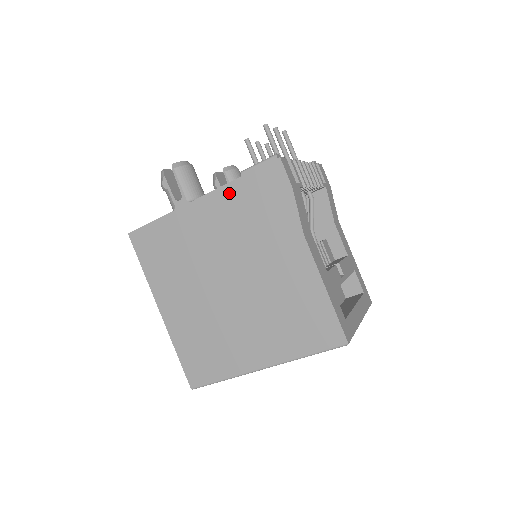
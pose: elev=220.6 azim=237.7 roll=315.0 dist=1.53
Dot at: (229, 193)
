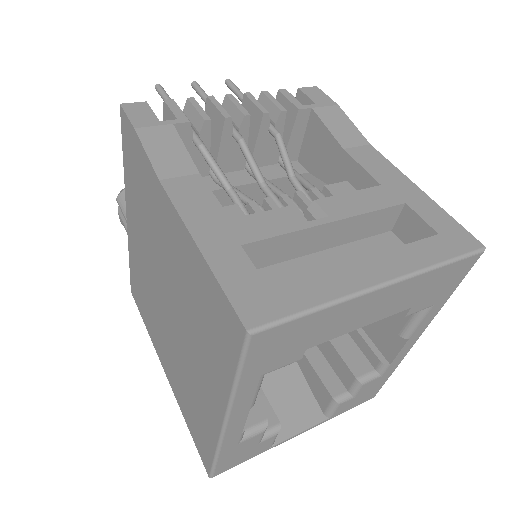
Dot at: (128, 188)
